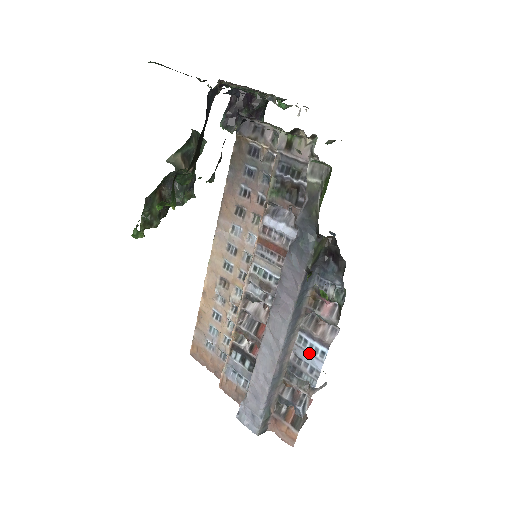
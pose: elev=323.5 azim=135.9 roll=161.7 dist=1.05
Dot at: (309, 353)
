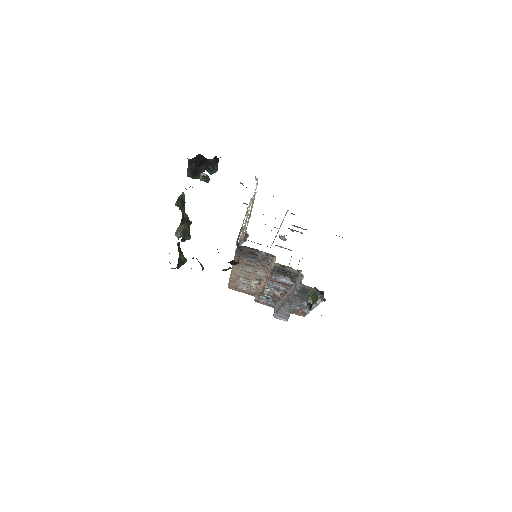
Dot at: occluded
